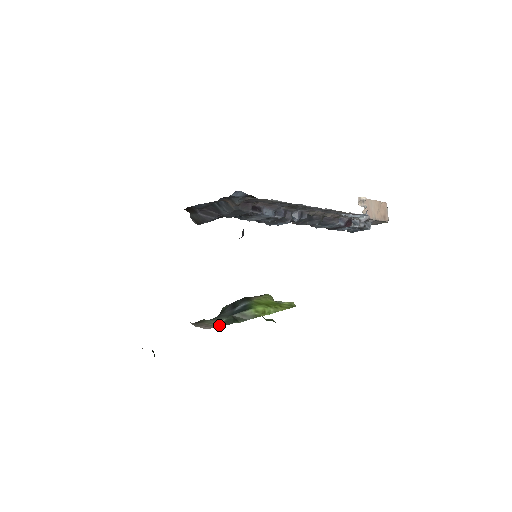
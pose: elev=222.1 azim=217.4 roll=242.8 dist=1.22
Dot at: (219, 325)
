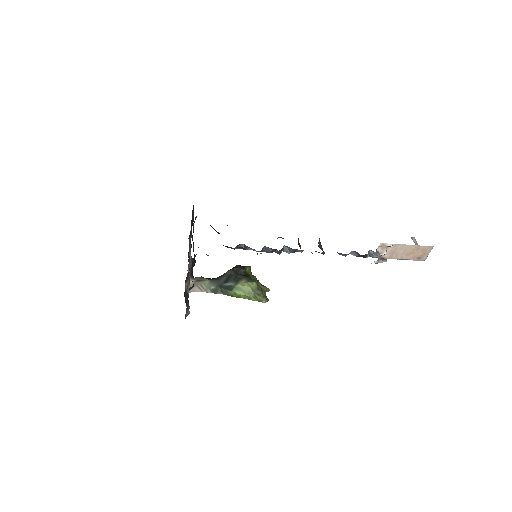
Dot at: (207, 291)
